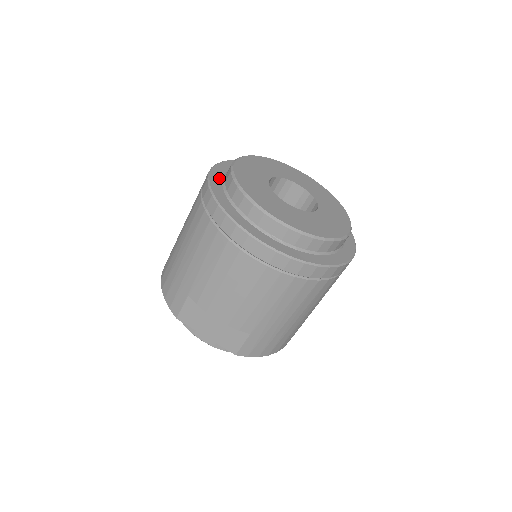
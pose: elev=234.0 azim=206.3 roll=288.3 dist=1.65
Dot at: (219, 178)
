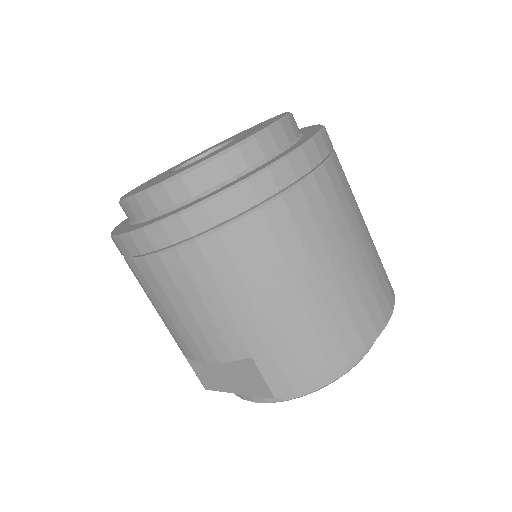
Dot at: occluded
